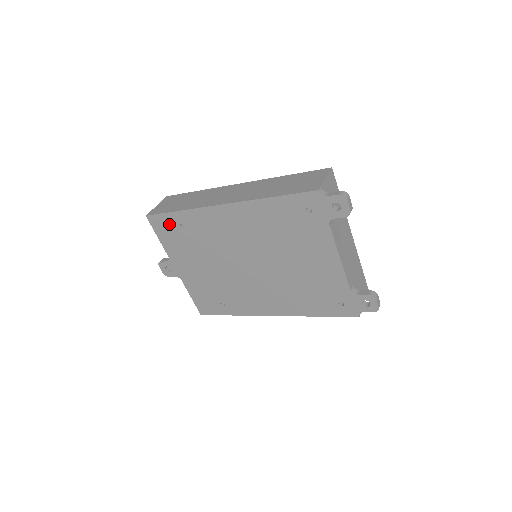
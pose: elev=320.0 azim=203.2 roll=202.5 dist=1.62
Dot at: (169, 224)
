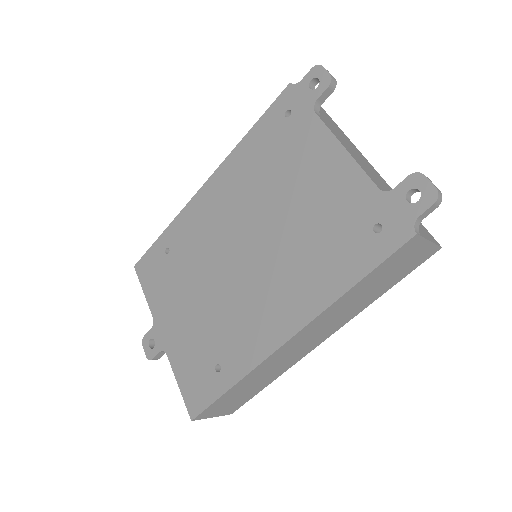
Dot at: (155, 259)
